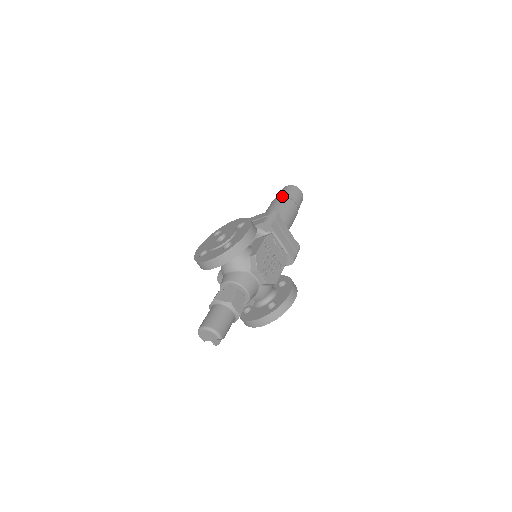
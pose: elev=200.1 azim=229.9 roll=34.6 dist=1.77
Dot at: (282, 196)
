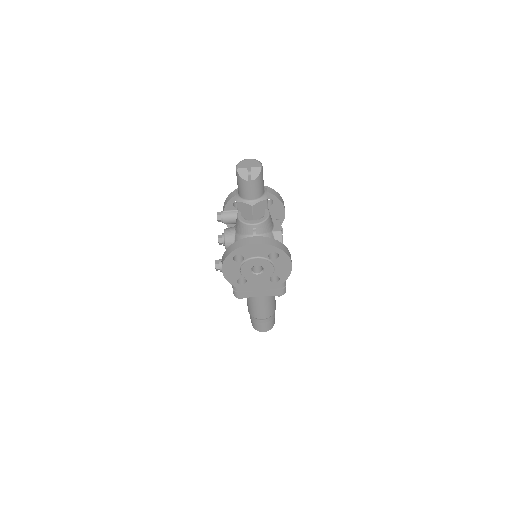
Dot at: occluded
